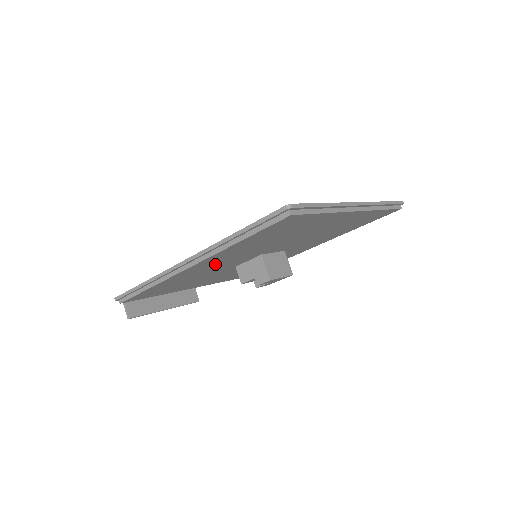
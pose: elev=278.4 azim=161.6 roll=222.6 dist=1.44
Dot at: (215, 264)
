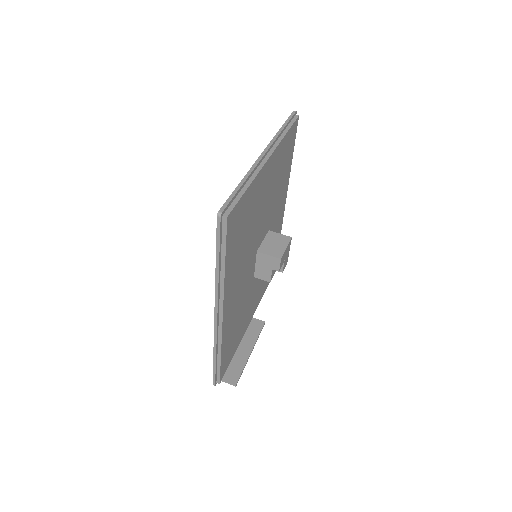
Dot at: (236, 293)
